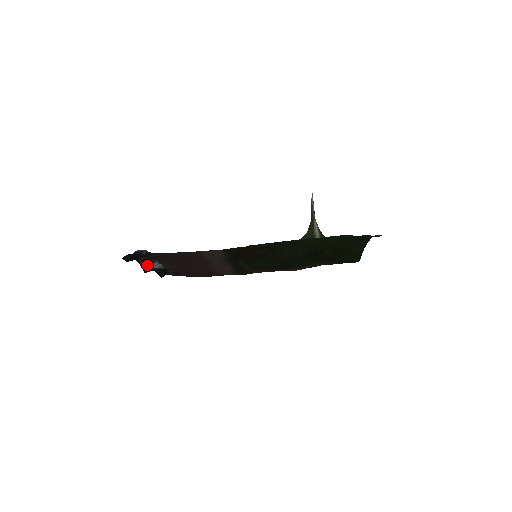
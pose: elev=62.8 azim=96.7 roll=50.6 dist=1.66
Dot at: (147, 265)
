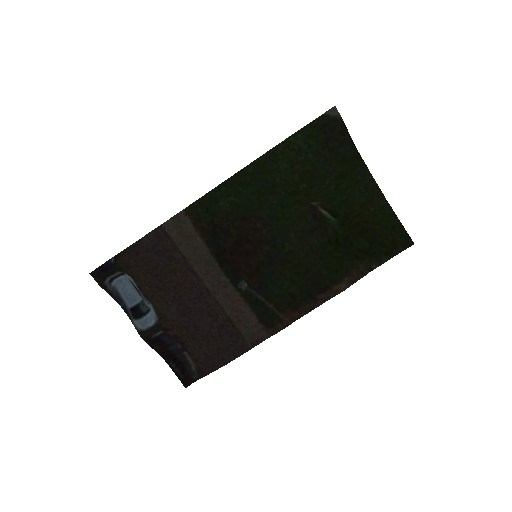
Dot at: (141, 322)
